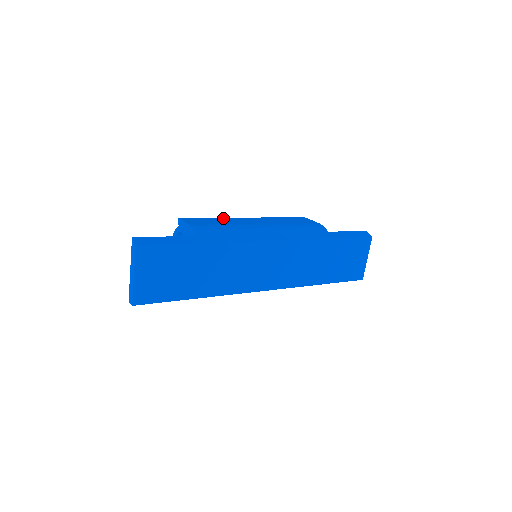
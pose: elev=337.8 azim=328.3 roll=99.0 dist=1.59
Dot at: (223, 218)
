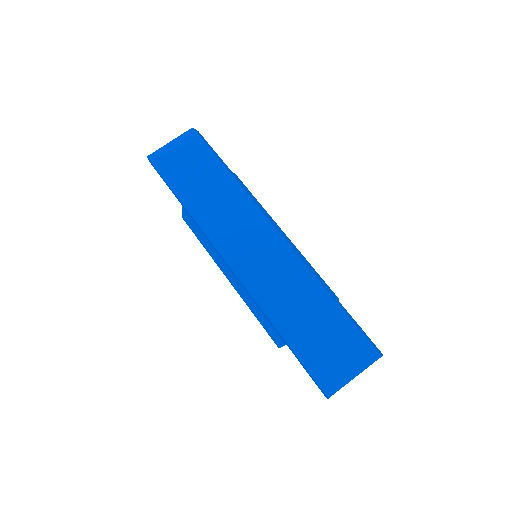
Dot at: occluded
